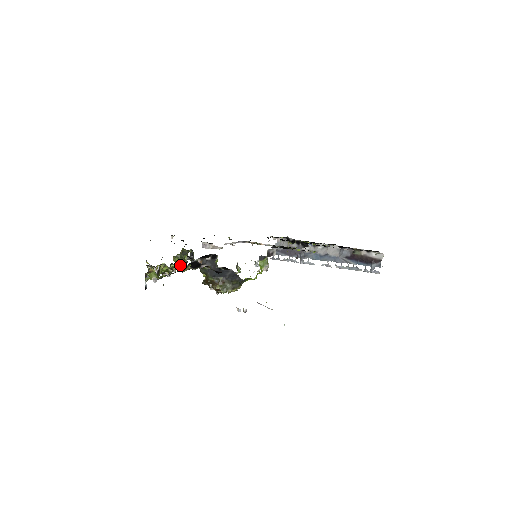
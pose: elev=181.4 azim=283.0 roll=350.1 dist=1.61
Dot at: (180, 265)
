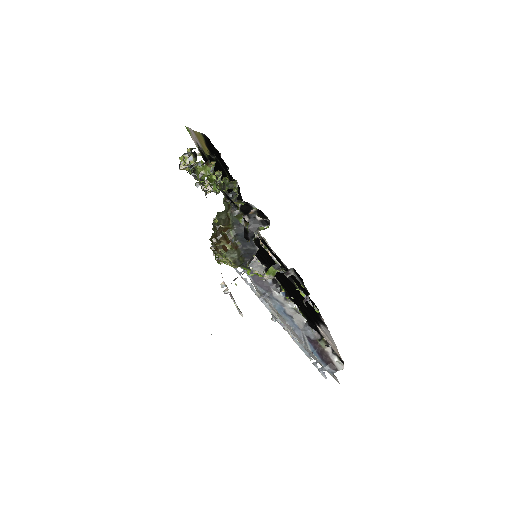
Dot at: (219, 190)
